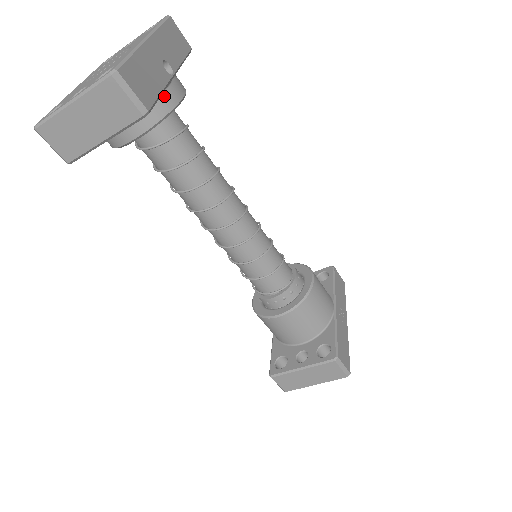
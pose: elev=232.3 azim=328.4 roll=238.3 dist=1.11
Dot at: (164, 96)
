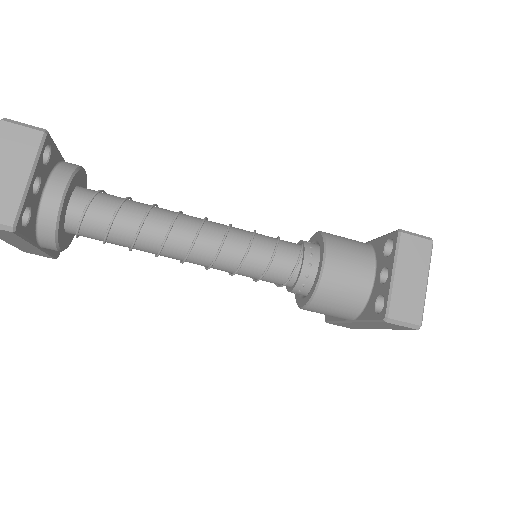
Dot at: (65, 163)
